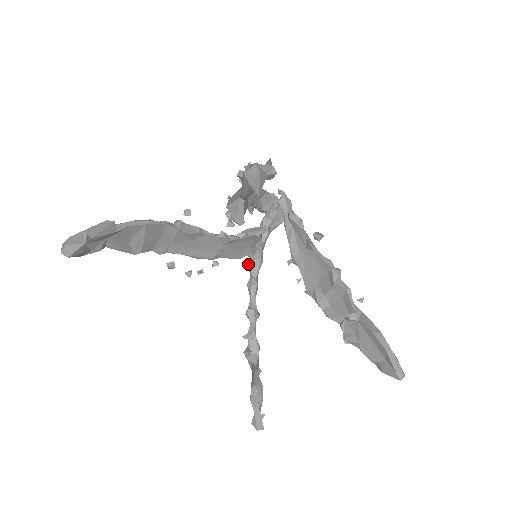
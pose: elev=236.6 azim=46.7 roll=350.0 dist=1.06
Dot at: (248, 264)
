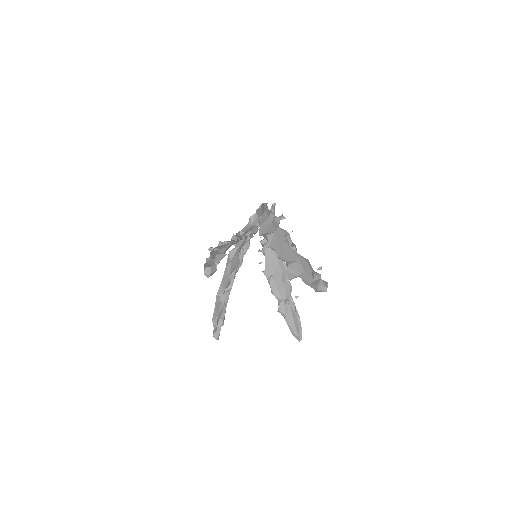
Dot at: (243, 251)
